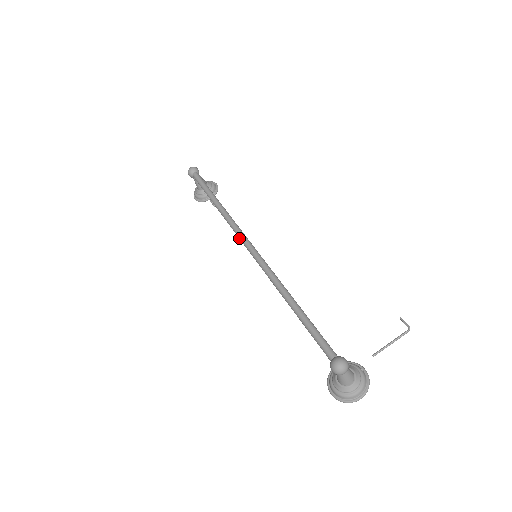
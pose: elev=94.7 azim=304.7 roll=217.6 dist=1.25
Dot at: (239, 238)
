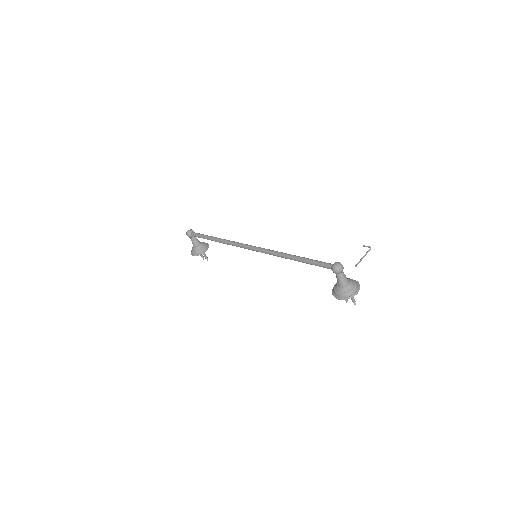
Dot at: (241, 247)
